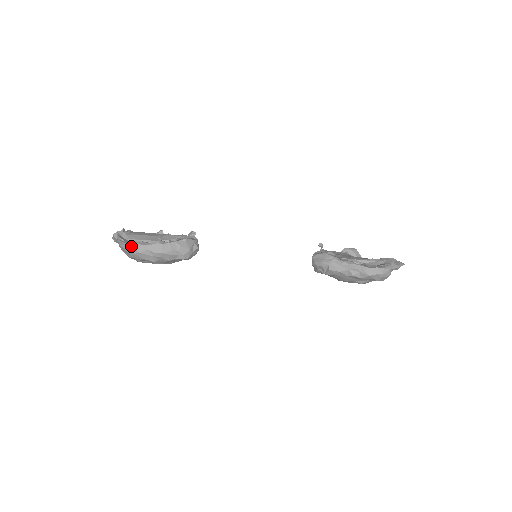
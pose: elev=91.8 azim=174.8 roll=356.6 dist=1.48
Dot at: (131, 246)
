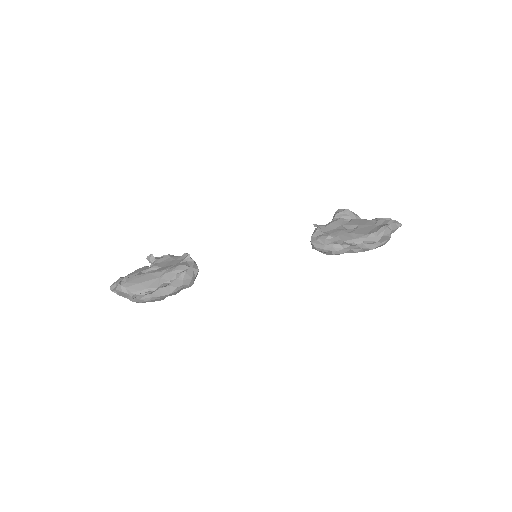
Dot at: (136, 299)
